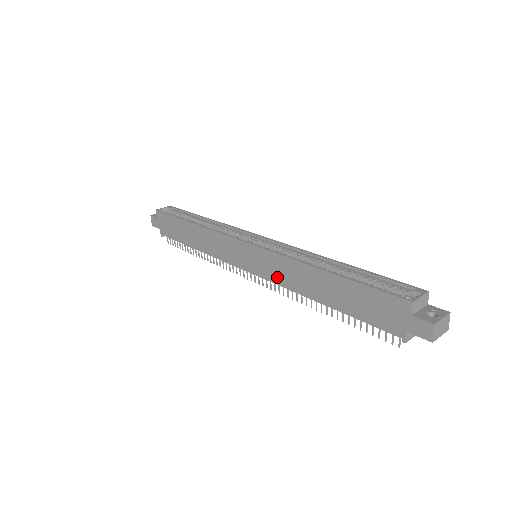
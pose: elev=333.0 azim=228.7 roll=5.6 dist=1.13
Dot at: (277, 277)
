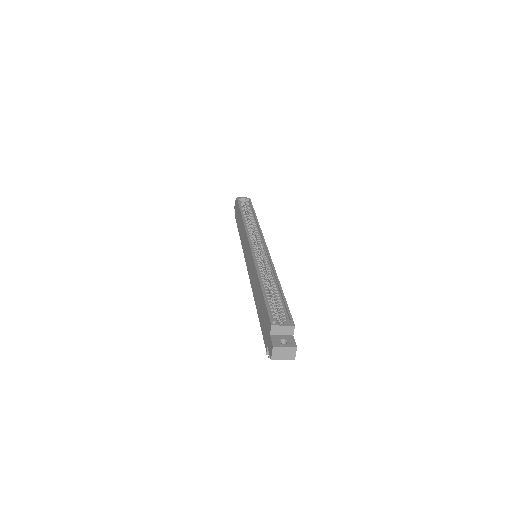
Dot at: (251, 276)
